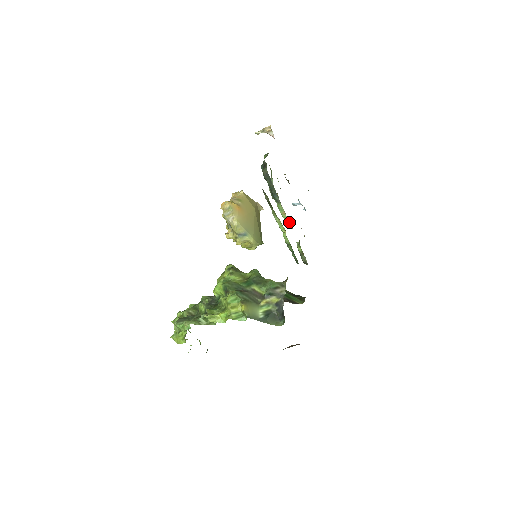
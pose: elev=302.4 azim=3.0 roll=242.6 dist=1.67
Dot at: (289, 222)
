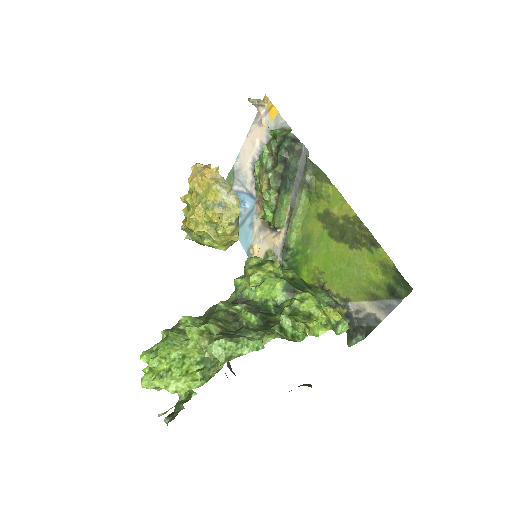
Dot at: (284, 222)
